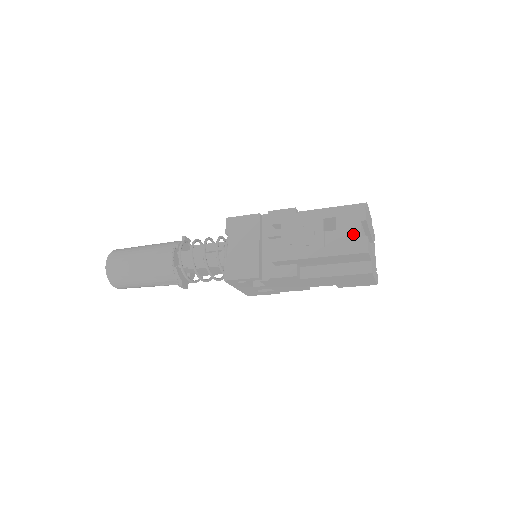
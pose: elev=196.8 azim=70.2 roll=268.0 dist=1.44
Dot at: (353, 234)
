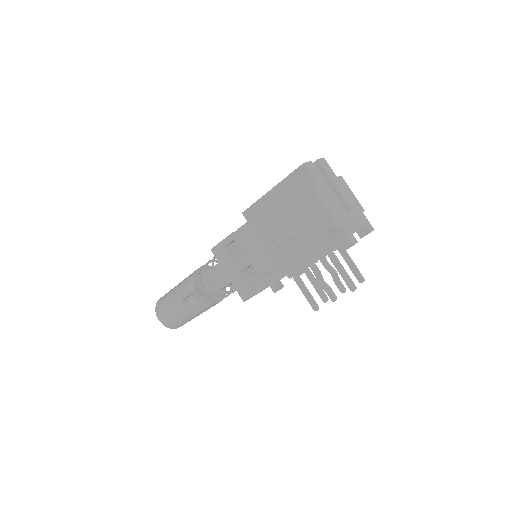
Dot at: occluded
